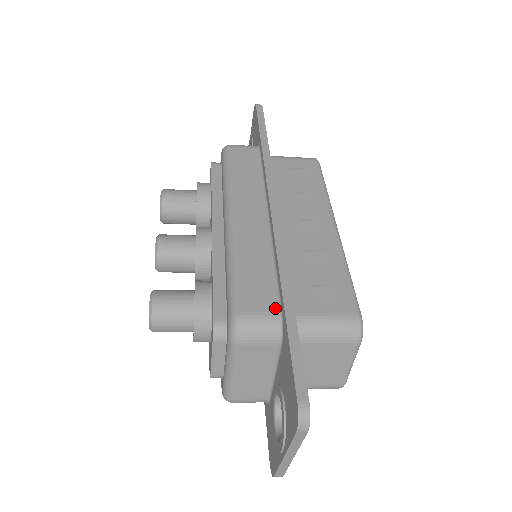
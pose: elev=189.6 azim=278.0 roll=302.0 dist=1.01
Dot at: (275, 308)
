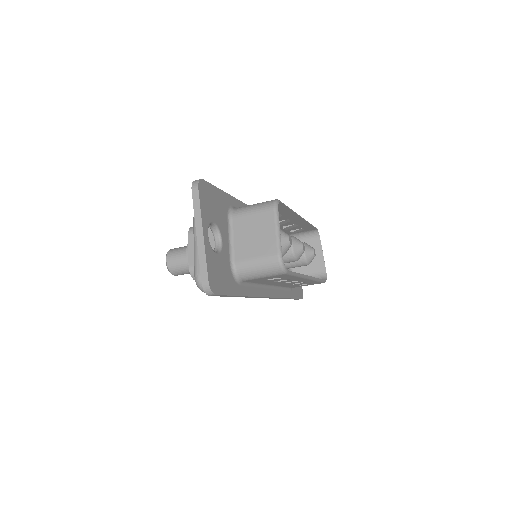
Dot at: occluded
